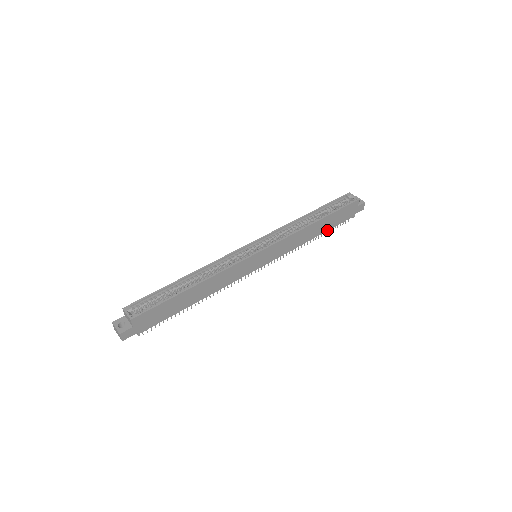
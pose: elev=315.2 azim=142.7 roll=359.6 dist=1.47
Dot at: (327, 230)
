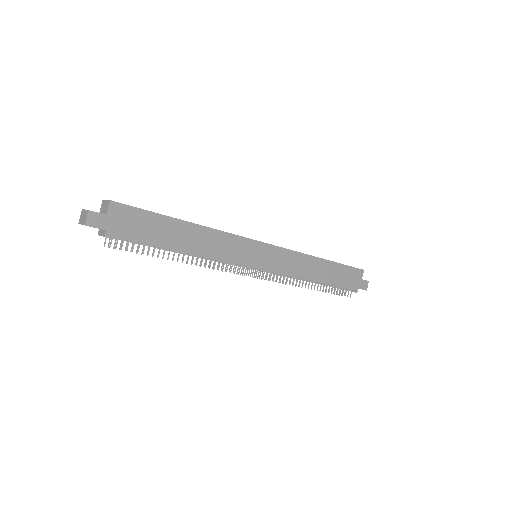
Dot at: (330, 284)
